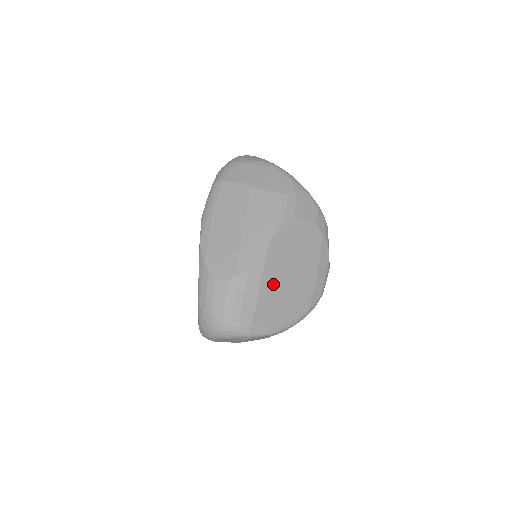
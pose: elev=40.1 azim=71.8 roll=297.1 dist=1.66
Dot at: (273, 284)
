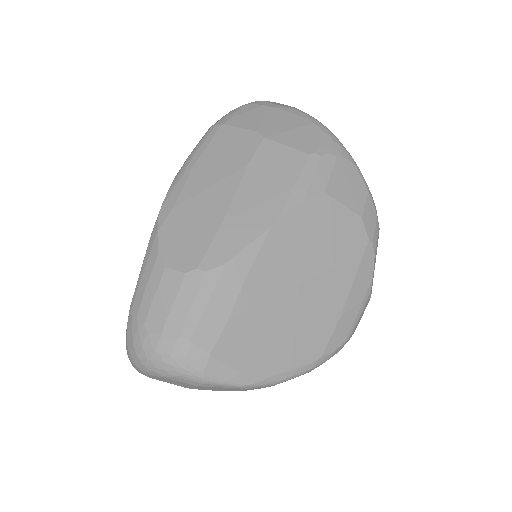
Dot at: (264, 298)
